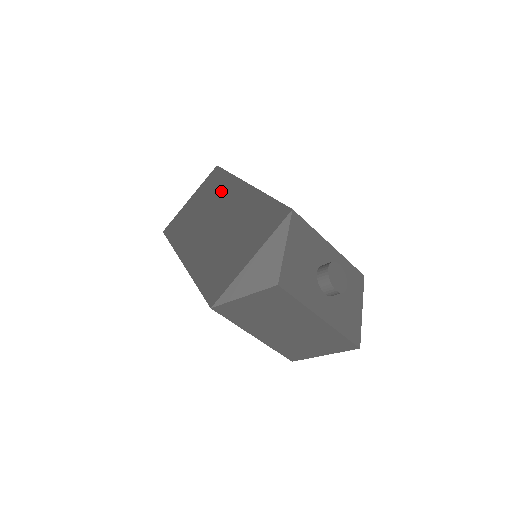
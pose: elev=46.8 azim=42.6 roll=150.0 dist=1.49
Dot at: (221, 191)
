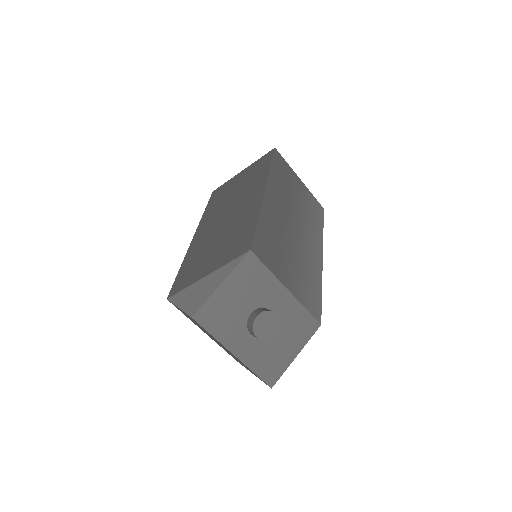
Dot at: (253, 182)
